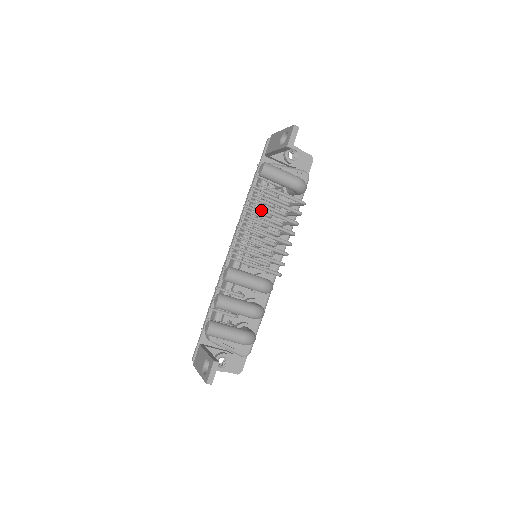
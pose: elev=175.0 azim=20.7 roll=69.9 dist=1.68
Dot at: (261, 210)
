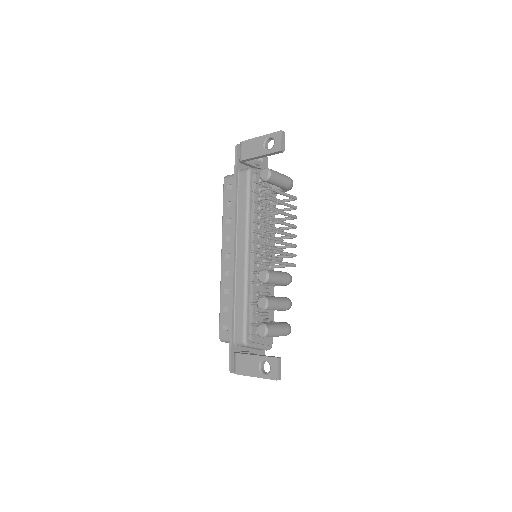
Dot at: occluded
